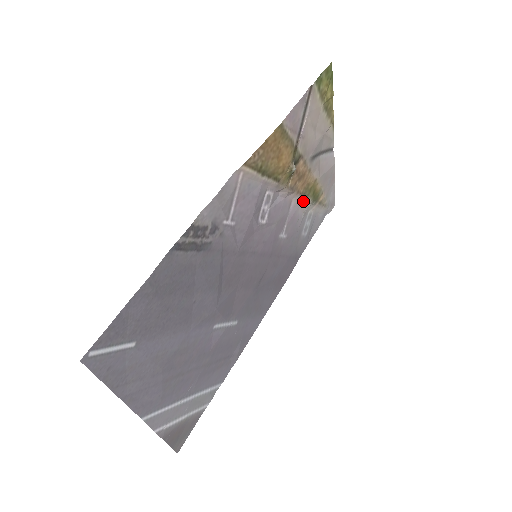
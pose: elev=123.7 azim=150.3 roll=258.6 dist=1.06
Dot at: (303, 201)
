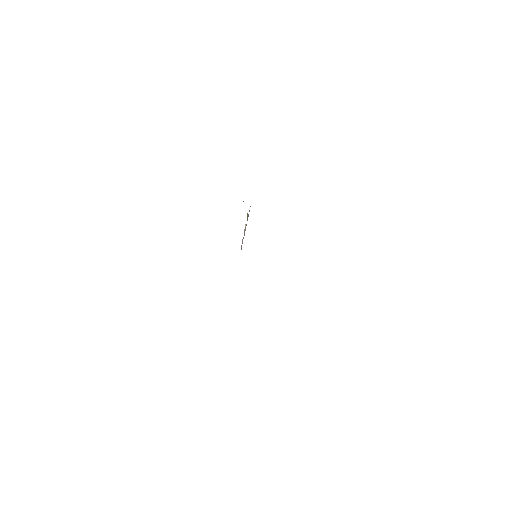
Dot at: occluded
